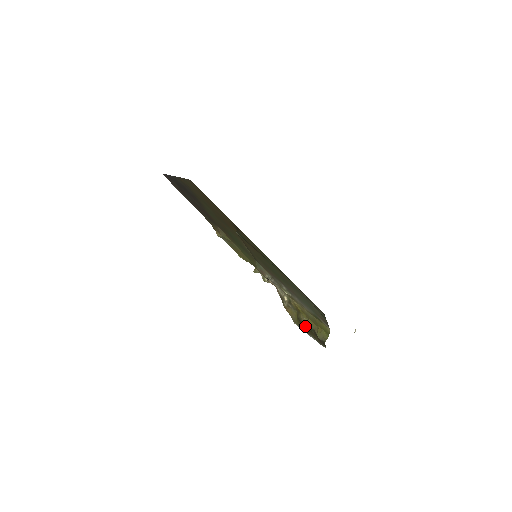
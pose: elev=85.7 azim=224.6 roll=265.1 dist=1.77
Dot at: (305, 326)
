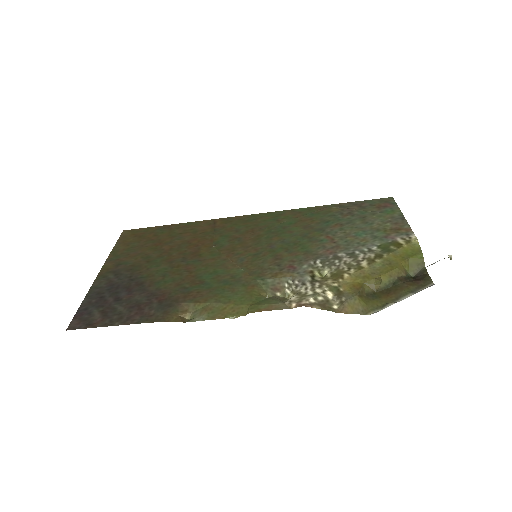
Dot at: (384, 290)
